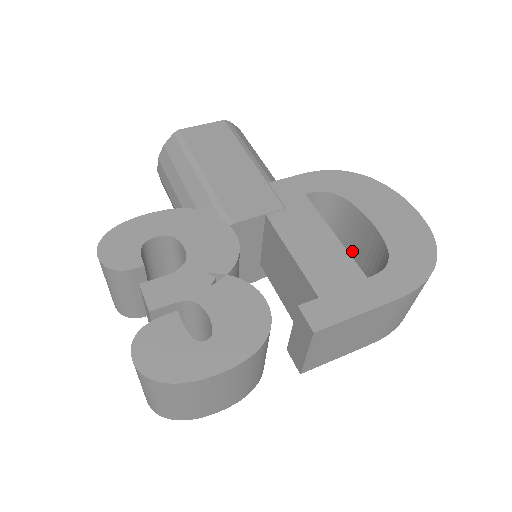
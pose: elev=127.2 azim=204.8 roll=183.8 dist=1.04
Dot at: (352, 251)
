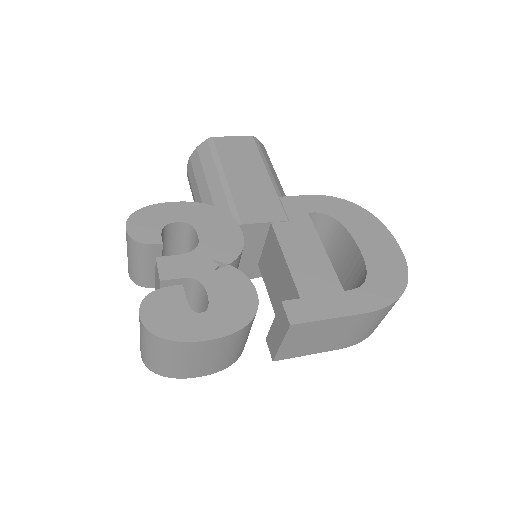
Dot at: (339, 269)
